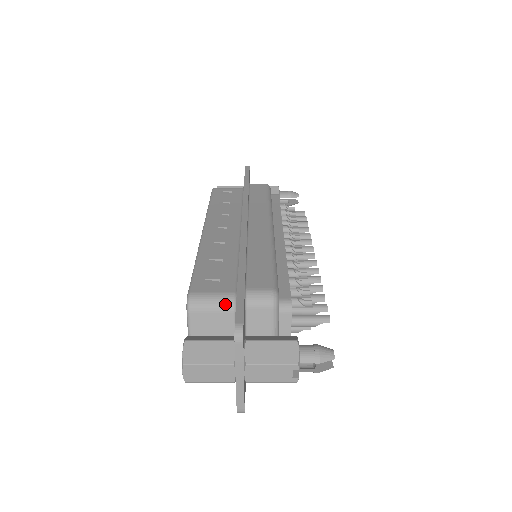
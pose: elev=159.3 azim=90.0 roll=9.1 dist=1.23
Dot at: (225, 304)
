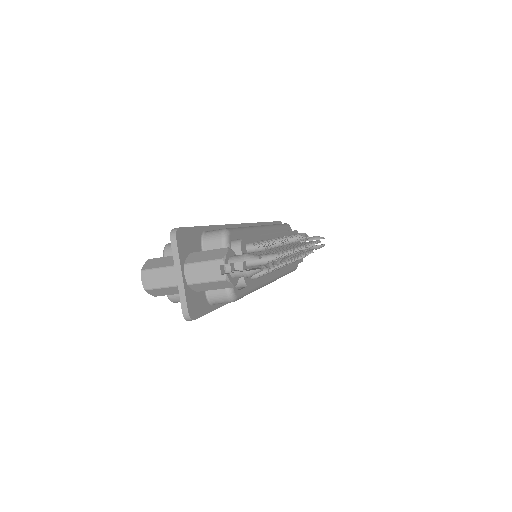
Dot at: occluded
